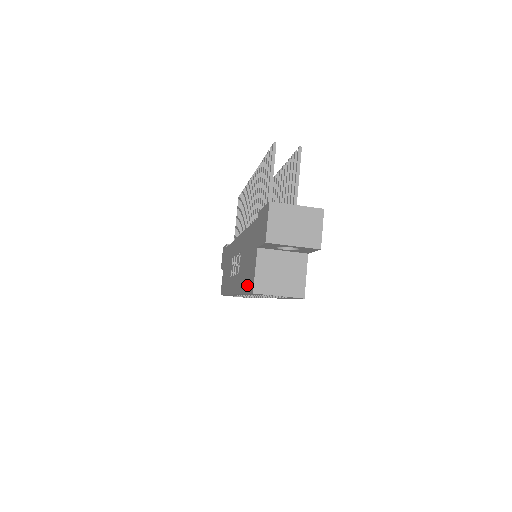
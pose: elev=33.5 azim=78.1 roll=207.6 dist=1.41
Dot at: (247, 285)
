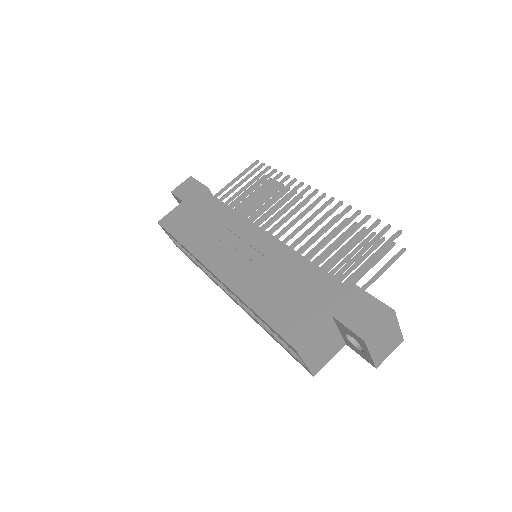
Dot at: (278, 321)
